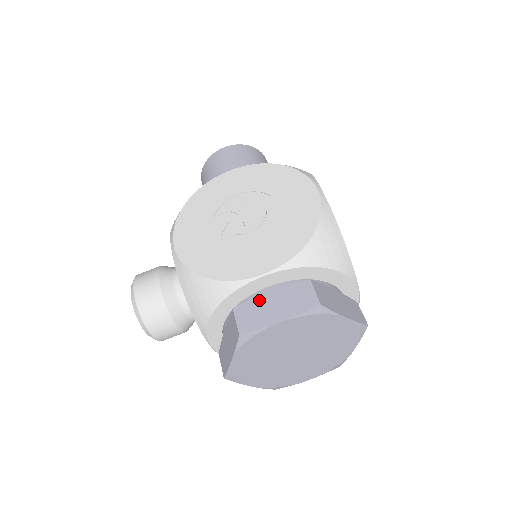
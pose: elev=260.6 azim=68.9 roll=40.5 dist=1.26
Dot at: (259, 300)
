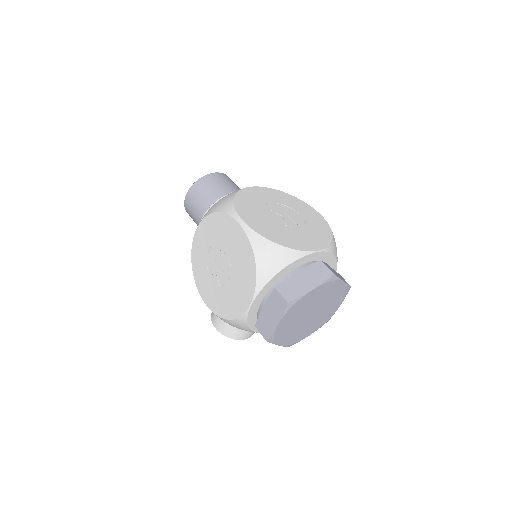
Dot at: (262, 315)
